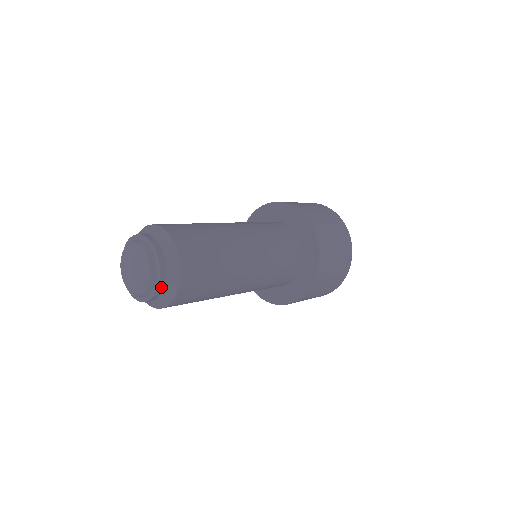
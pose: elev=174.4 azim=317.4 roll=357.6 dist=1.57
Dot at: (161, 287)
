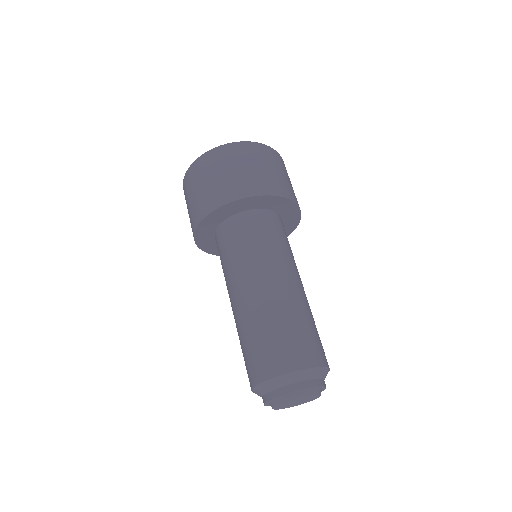
Dot at: (324, 383)
